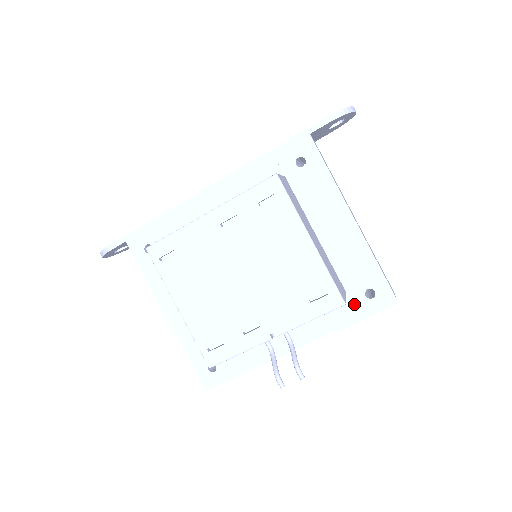
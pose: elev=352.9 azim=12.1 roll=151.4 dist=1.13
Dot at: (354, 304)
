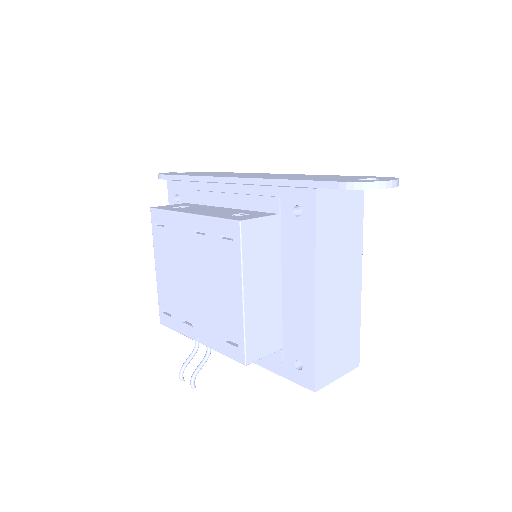
Dot at: (284, 361)
